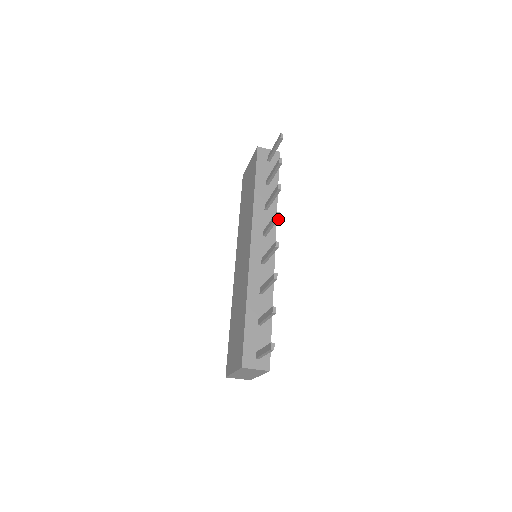
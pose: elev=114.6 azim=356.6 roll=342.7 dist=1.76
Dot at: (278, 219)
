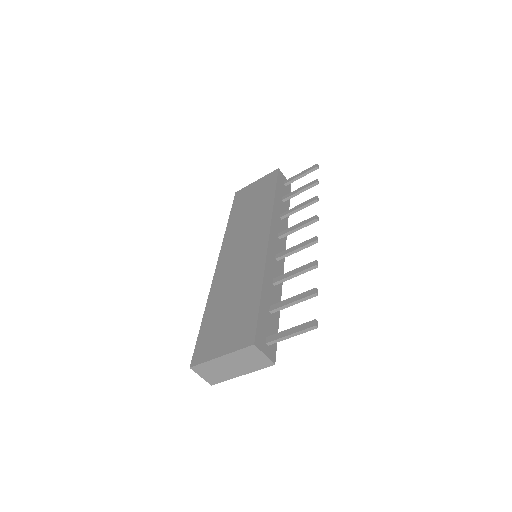
Dot at: occluded
